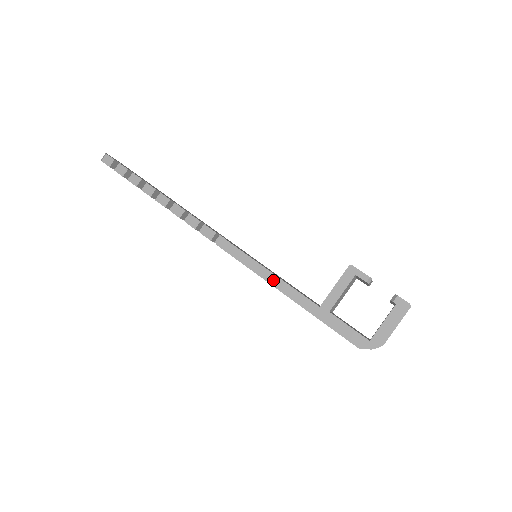
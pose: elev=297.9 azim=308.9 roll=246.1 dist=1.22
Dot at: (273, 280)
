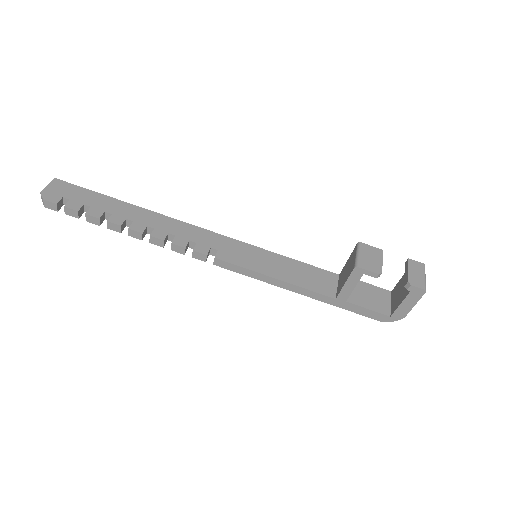
Dot at: (283, 285)
